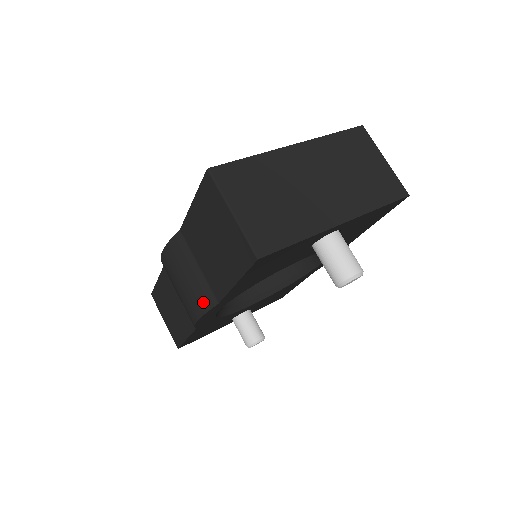
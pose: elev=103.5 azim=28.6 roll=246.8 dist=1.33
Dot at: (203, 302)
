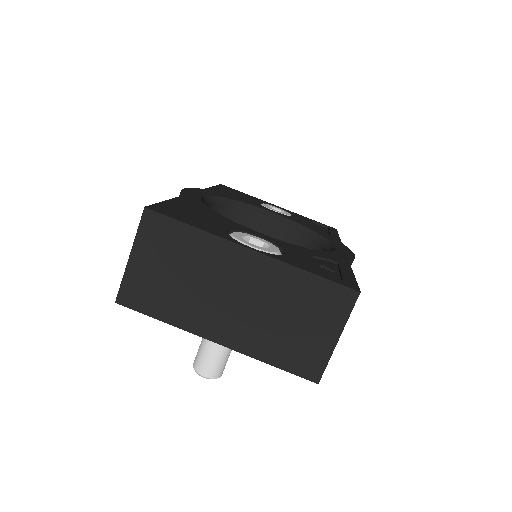
Dot at: occluded
